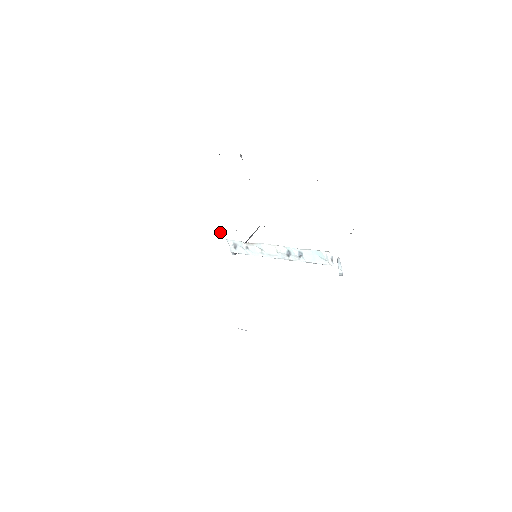
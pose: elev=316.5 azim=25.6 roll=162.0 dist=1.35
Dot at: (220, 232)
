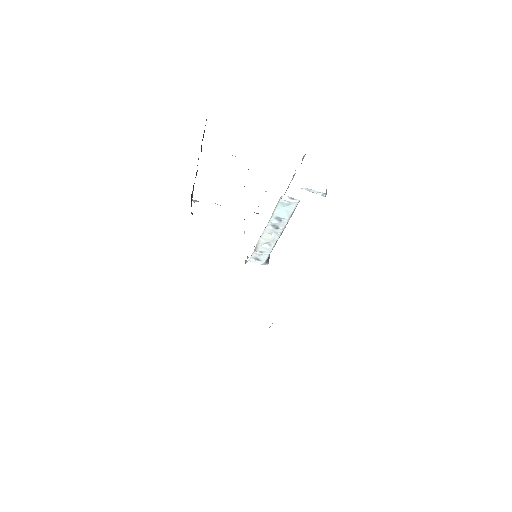
Dot at: occluded
